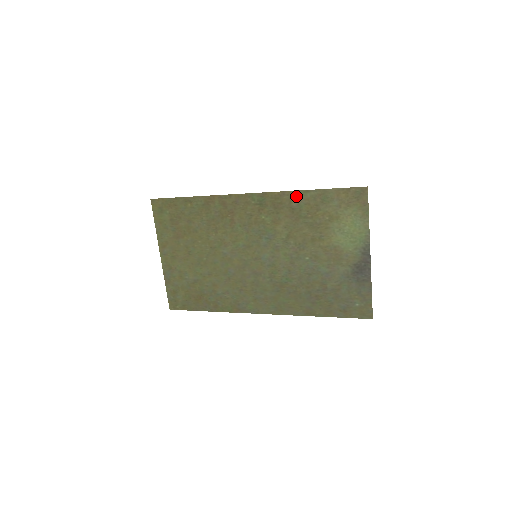
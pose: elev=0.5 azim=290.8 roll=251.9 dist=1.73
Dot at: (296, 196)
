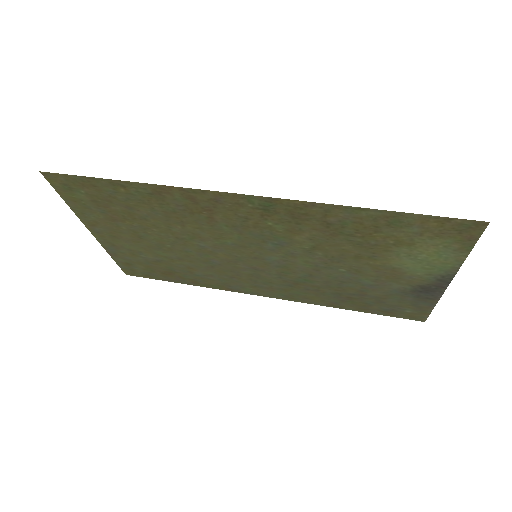
Dot at: (338, 211)
